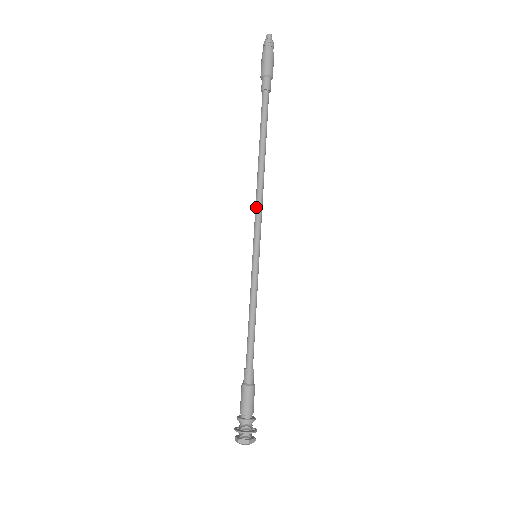
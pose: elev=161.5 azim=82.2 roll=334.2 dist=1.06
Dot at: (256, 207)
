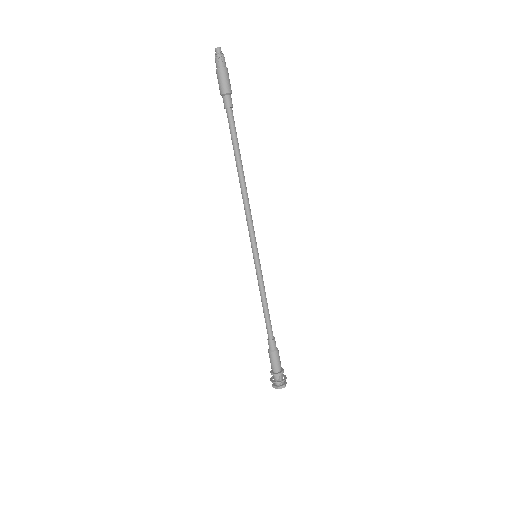
Dot at: (247, 217)
